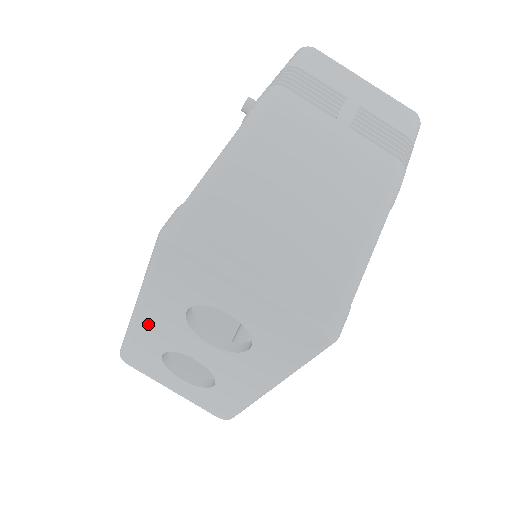
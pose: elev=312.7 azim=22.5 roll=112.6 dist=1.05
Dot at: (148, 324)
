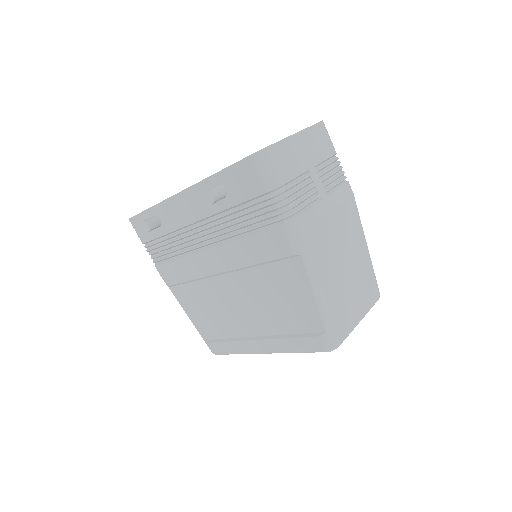
Dot at: occluded
